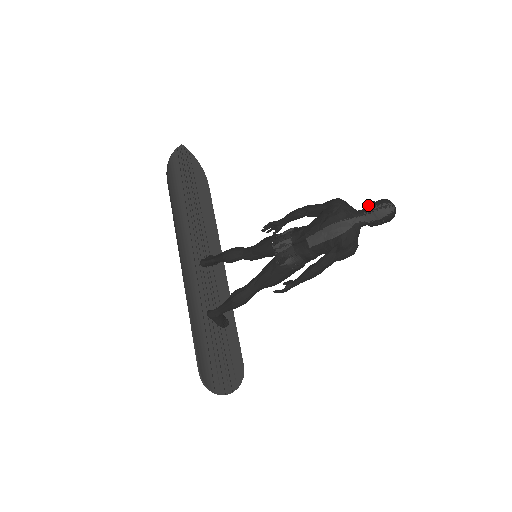
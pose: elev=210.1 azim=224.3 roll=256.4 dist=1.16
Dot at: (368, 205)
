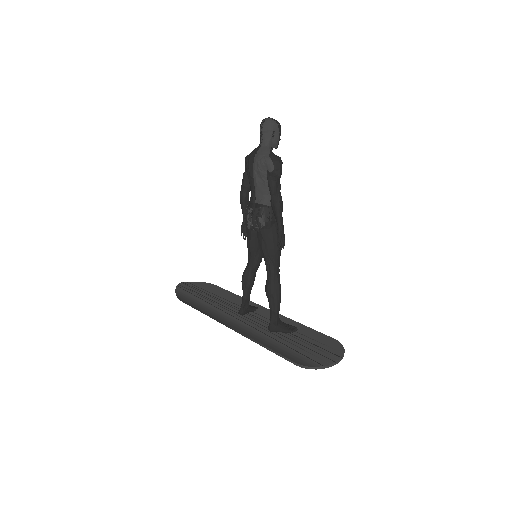
Dot at: occluded
